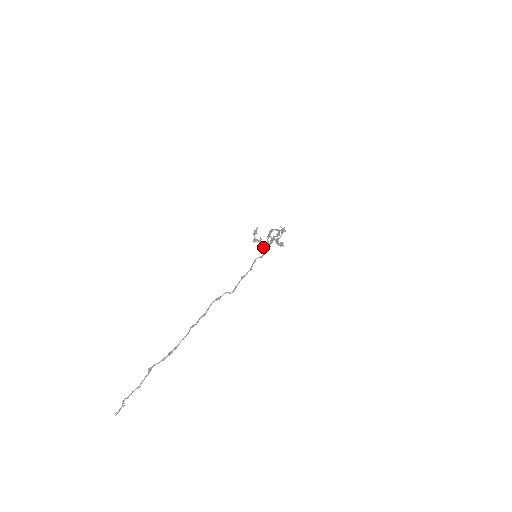
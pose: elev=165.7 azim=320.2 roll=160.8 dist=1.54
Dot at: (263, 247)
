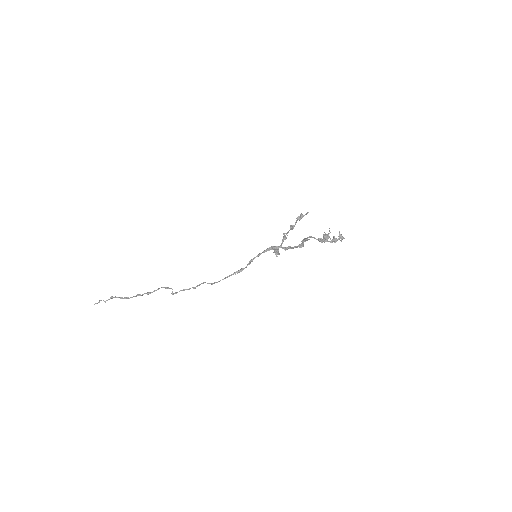
Dot at: (280, 246)
